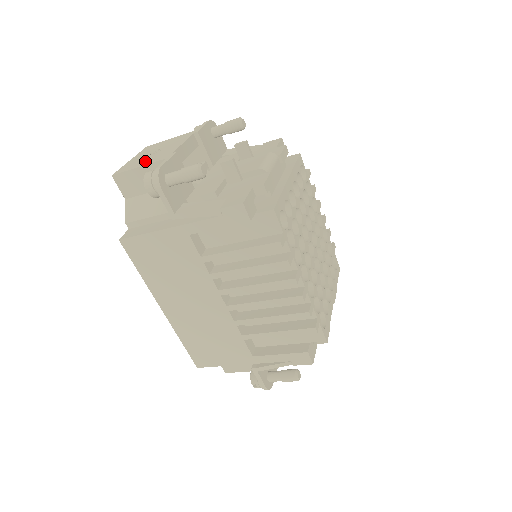
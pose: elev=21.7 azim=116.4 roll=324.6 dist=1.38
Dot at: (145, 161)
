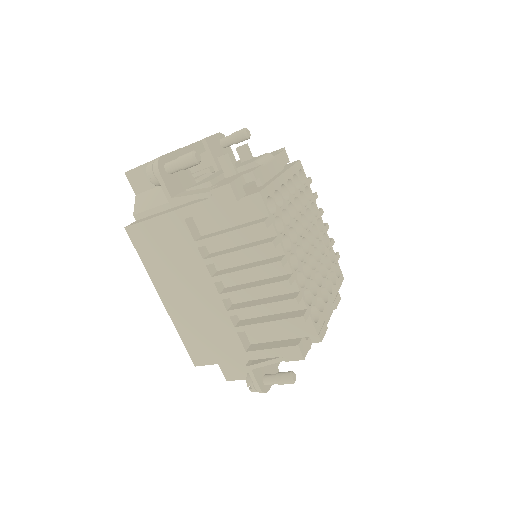
Dot at: occluded
